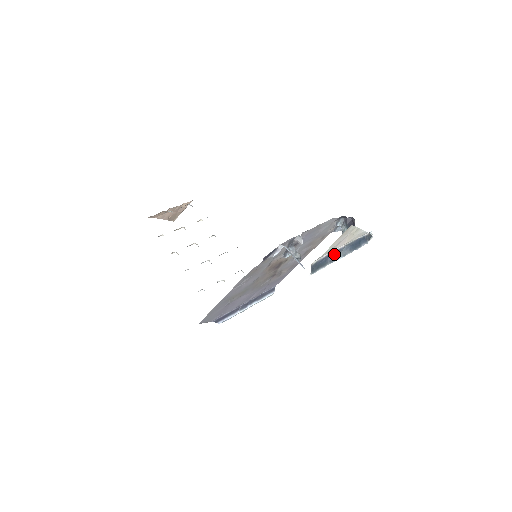
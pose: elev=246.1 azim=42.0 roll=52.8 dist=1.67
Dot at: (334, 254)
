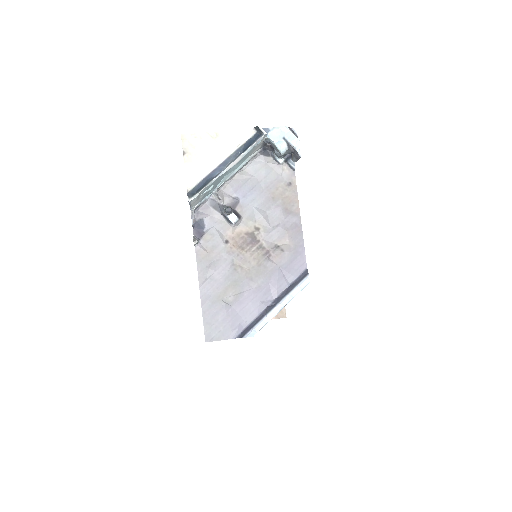
Dot at: (221, 170)
